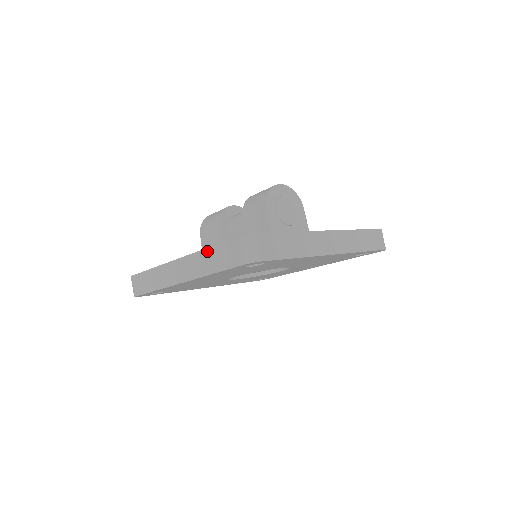
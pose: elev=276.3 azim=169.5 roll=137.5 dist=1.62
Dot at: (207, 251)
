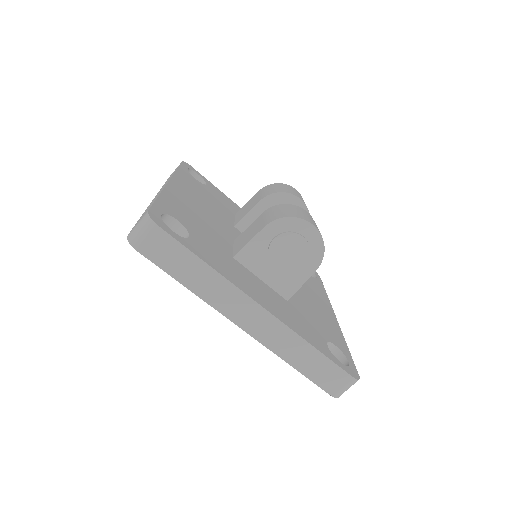
Dot at: occluded
